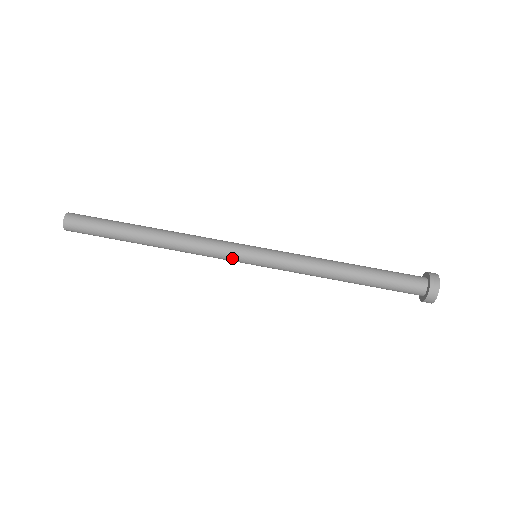
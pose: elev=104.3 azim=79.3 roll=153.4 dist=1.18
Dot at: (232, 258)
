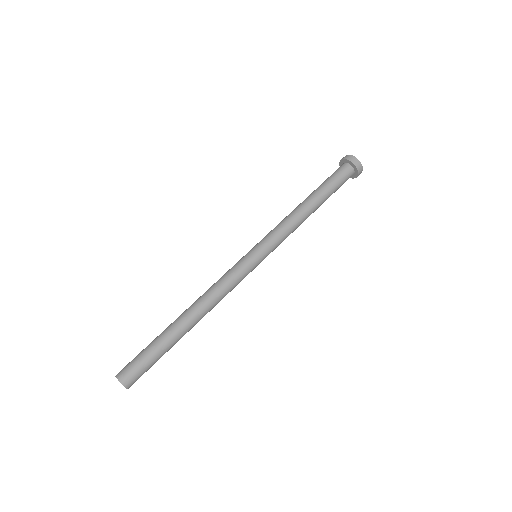
Dot at: occluded
